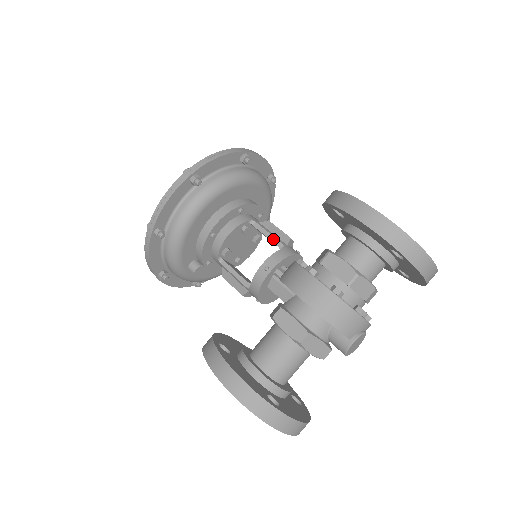
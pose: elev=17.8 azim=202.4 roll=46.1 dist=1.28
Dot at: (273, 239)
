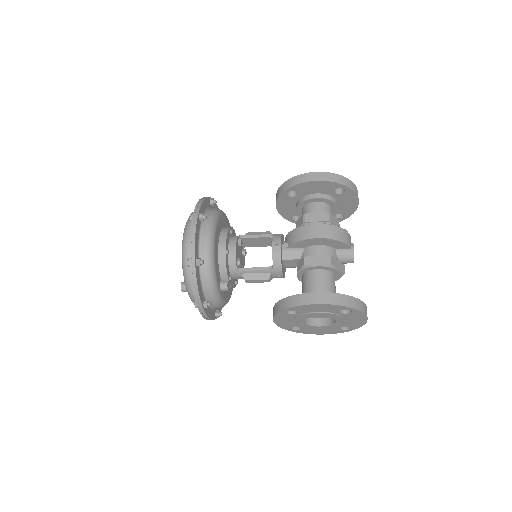
Dot at: (262, 236)
